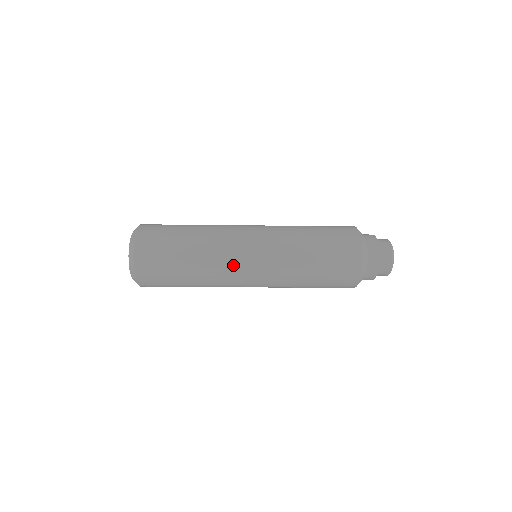
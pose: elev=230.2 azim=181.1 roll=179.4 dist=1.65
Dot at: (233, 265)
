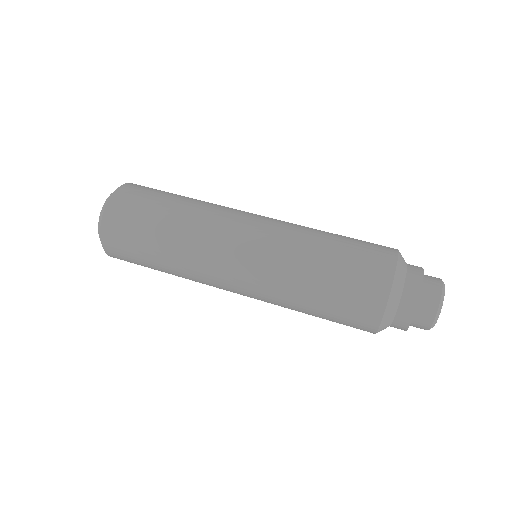
Dot at: (215, 253)
